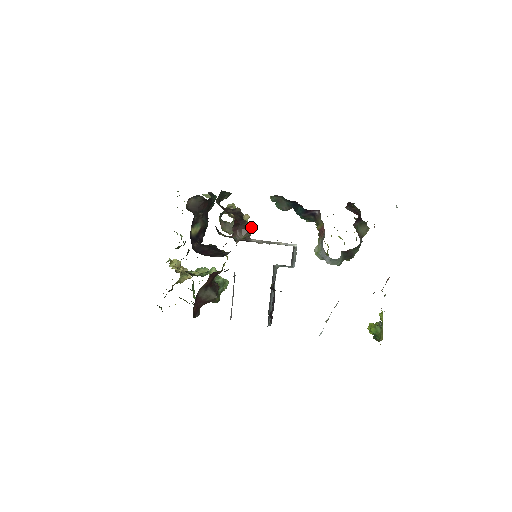
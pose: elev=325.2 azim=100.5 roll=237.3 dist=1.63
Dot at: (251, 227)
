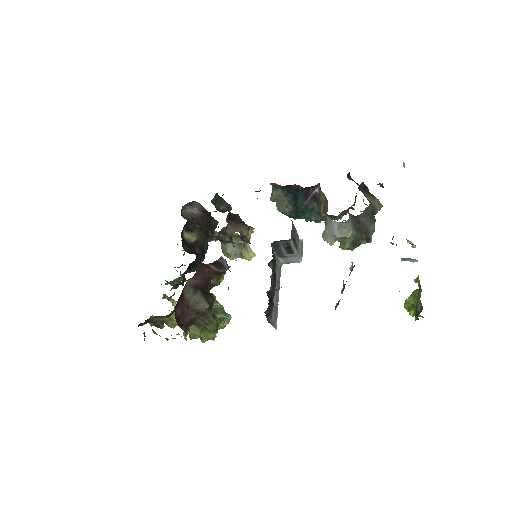
Dot at: (250, 229)
